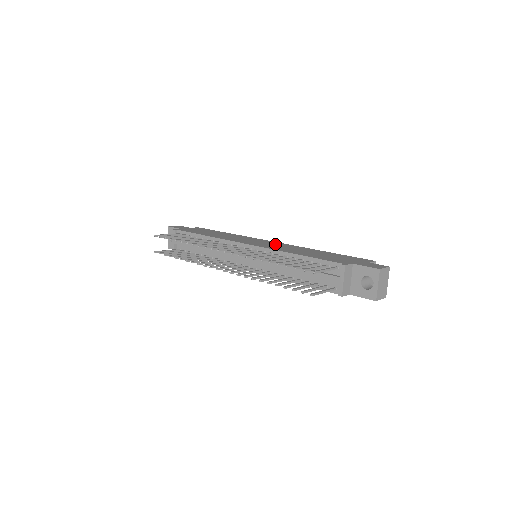
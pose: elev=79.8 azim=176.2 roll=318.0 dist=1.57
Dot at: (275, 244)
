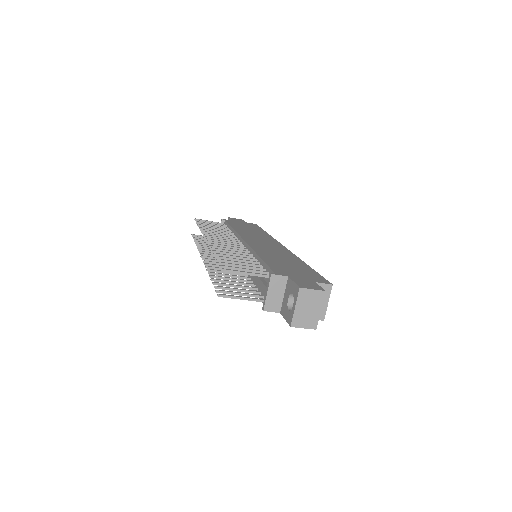
Dot at: (274, 247)
